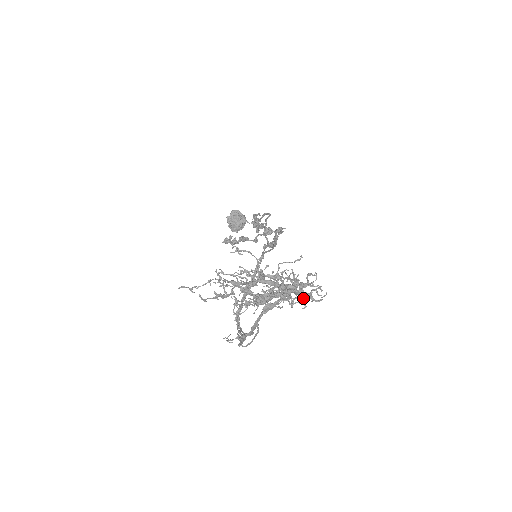
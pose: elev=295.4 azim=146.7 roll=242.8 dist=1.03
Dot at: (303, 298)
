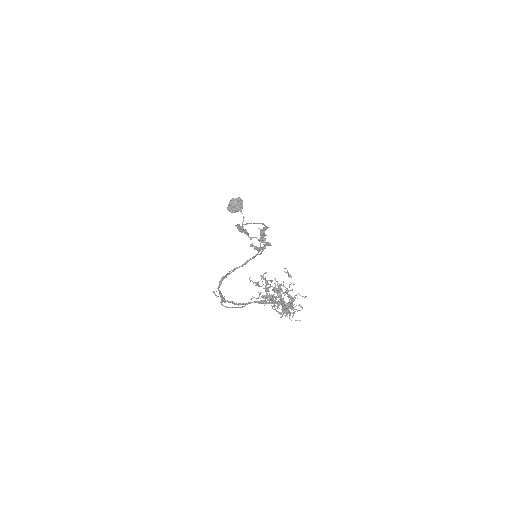
Dot at: (286, 313)
